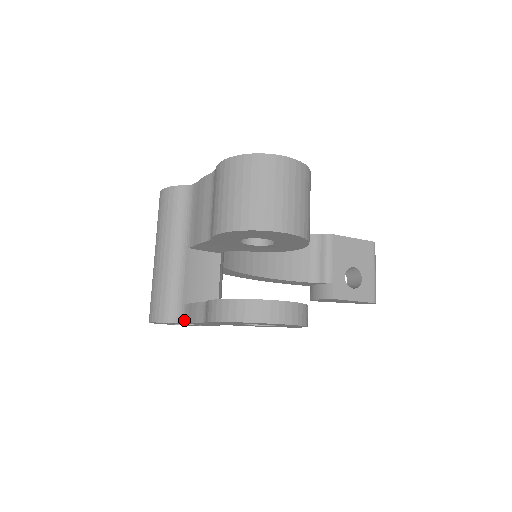
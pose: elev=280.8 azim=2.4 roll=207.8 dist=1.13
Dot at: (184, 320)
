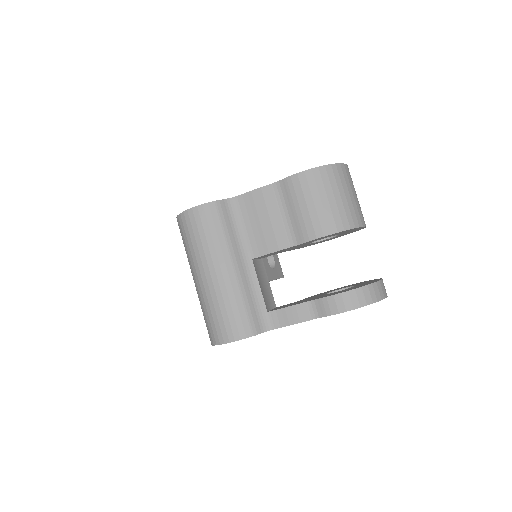
Dot at: (274, 326)
